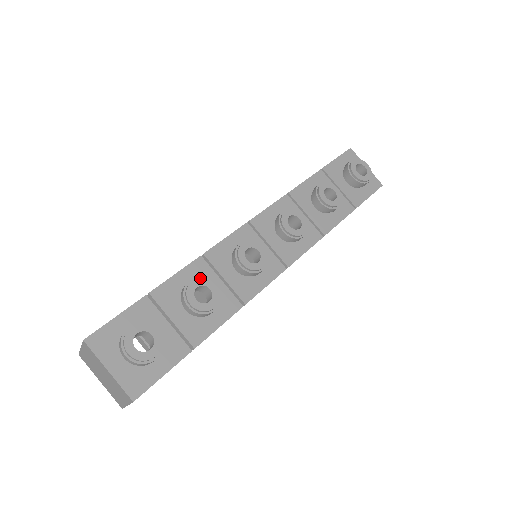
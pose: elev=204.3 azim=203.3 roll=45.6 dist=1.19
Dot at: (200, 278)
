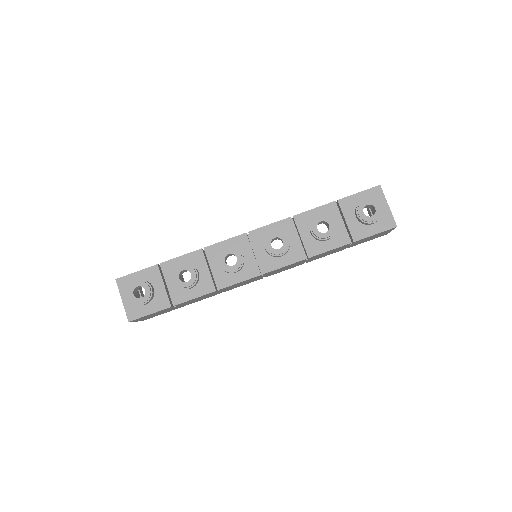
Dot at: (187, 265)
